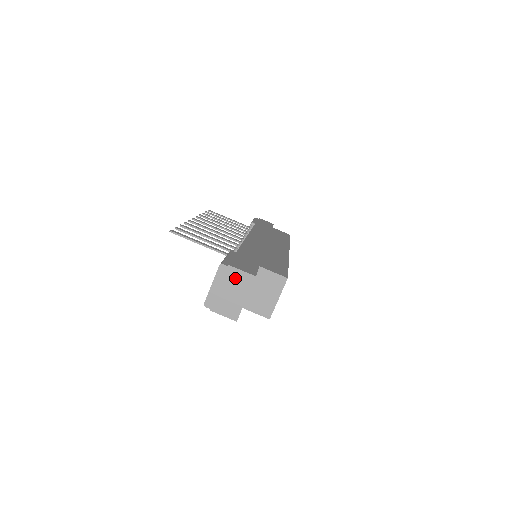
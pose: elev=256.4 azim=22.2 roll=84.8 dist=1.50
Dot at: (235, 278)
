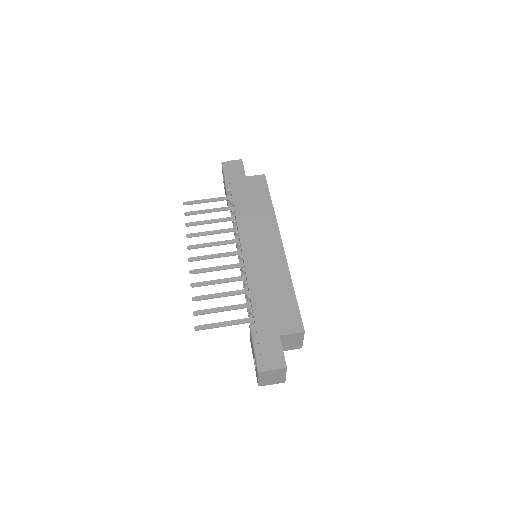
Dot at: (272, 373)
